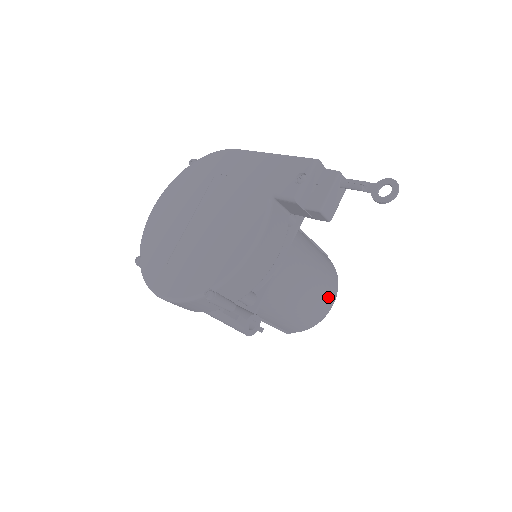
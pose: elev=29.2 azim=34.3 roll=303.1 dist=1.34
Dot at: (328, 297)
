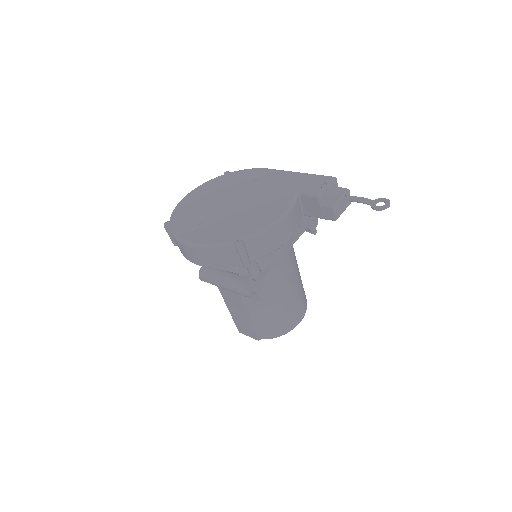
Dot at: (300, 311)
